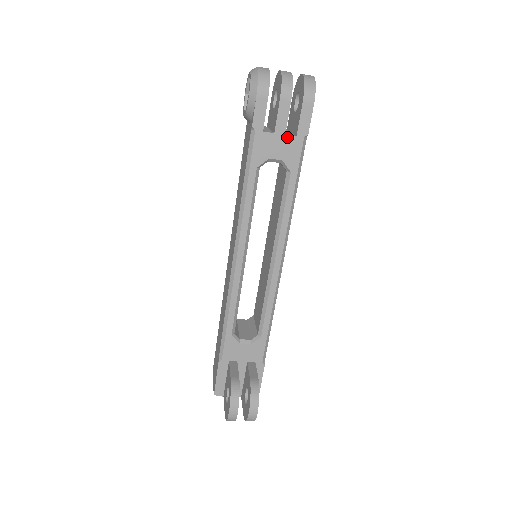
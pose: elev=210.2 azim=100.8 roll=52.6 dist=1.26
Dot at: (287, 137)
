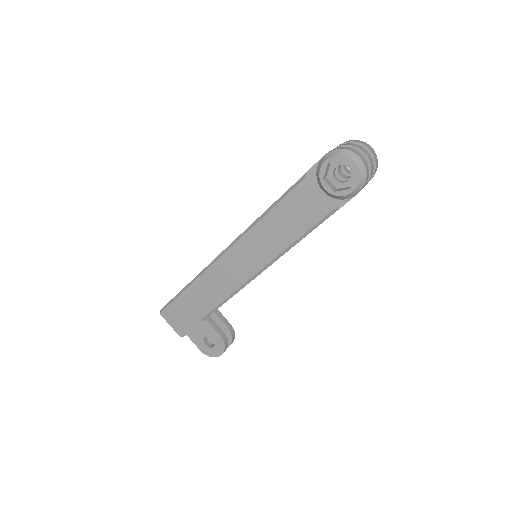
Dot at: occluded
